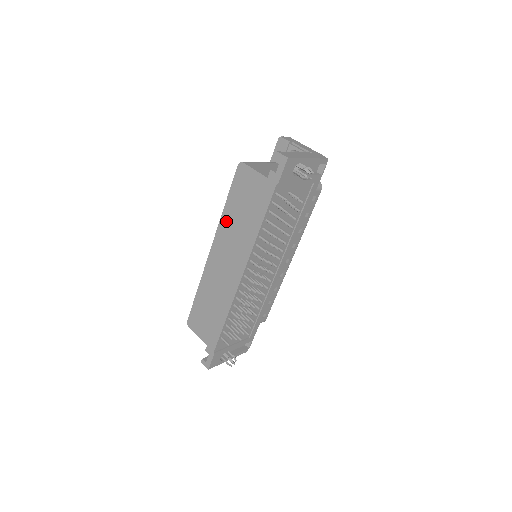
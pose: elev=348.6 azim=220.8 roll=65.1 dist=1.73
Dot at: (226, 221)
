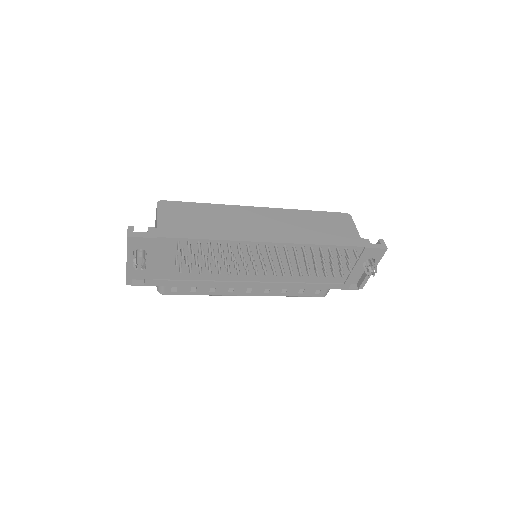
Dot at: (298, 215)
